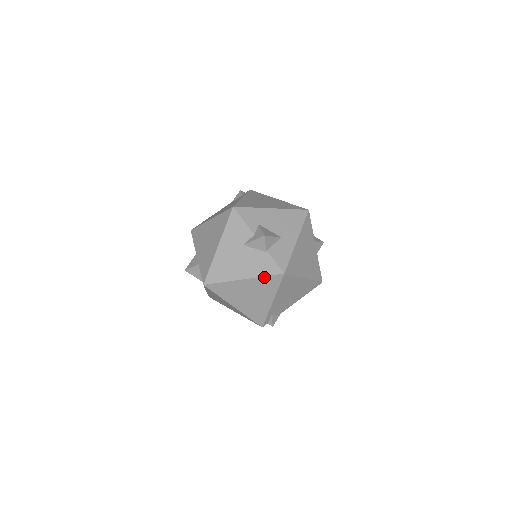
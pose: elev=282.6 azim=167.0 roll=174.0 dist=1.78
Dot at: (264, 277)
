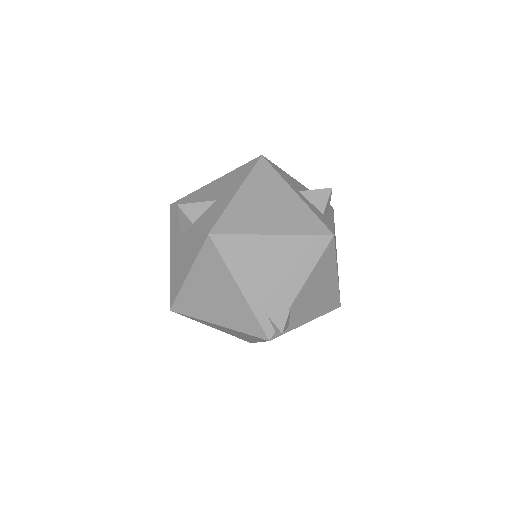
Dot at: (199, 256)
